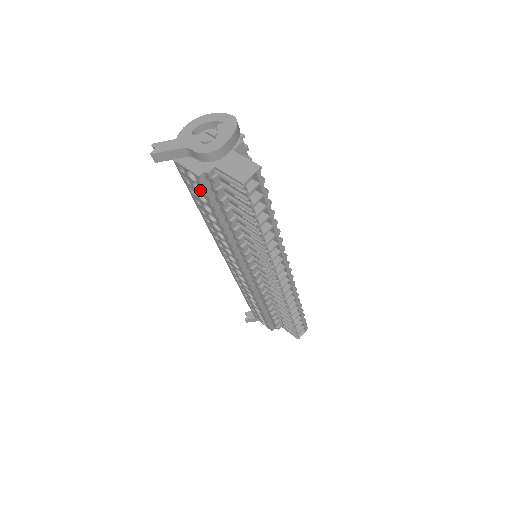
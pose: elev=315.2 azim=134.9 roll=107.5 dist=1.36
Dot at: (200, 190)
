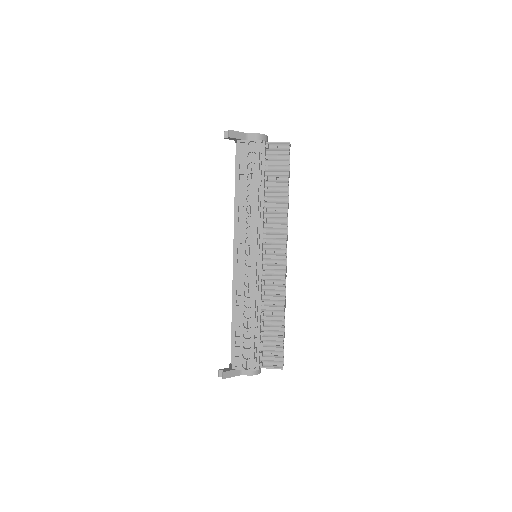
Dot at: (251, 161)
